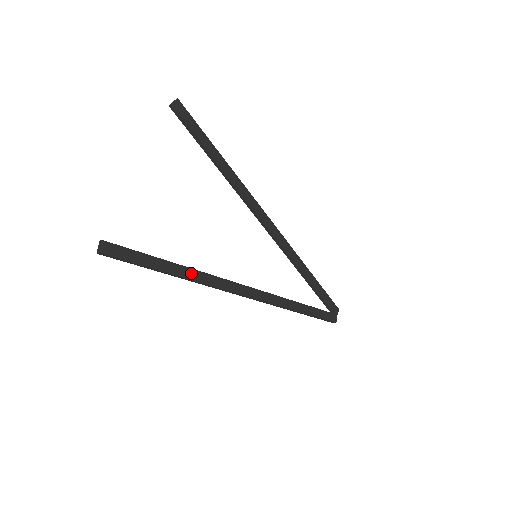
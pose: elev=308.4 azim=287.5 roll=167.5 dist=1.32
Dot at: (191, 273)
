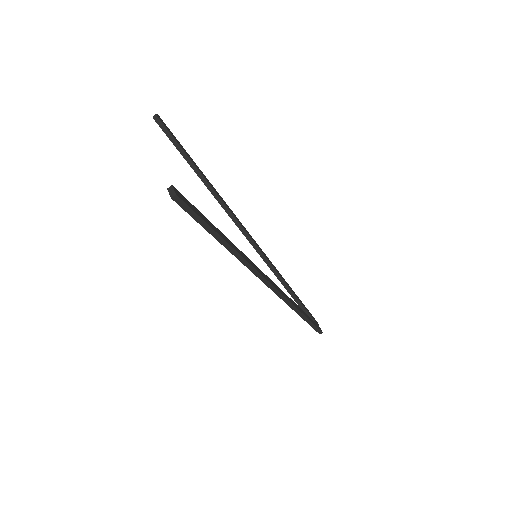
Dot at: (234, 246)
